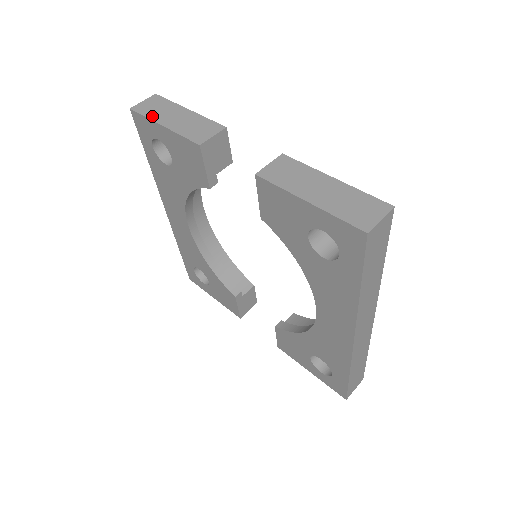
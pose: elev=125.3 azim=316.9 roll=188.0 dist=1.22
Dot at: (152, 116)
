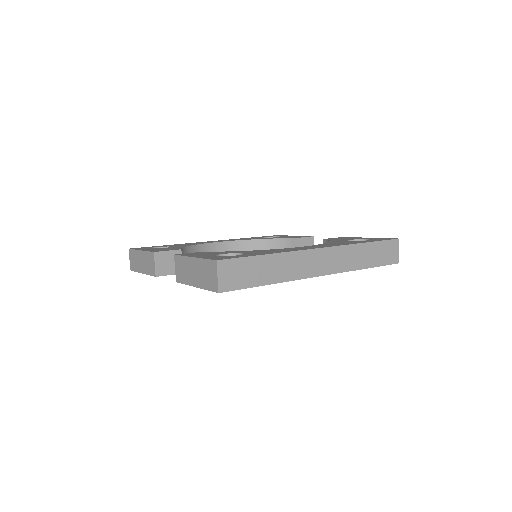
Dot at: (137, 269)
